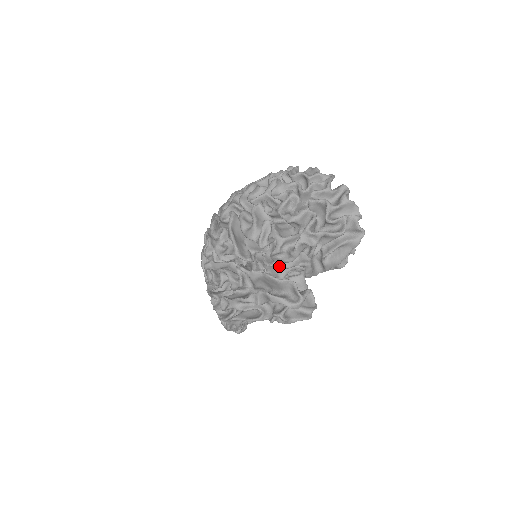
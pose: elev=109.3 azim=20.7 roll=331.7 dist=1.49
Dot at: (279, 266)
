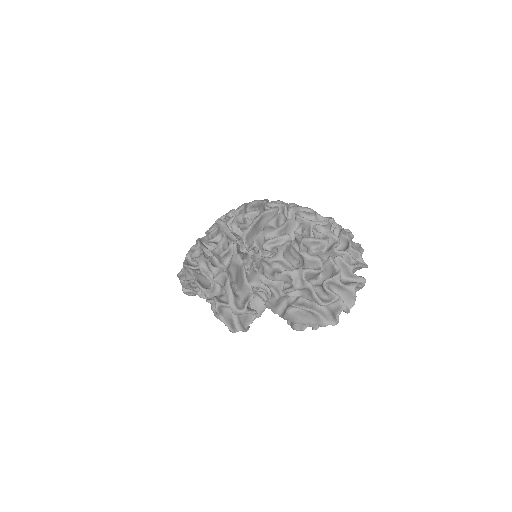
Dot at: (258, 273)
